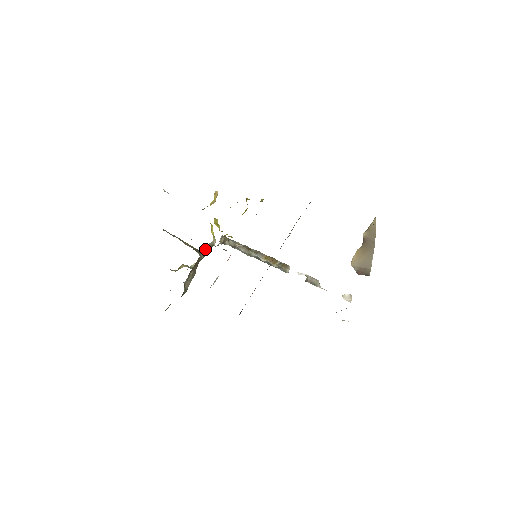
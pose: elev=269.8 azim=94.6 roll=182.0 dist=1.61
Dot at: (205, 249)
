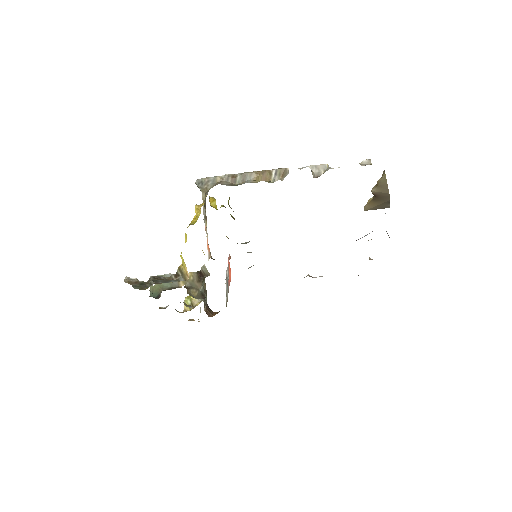
Dot at: (203, 278)
